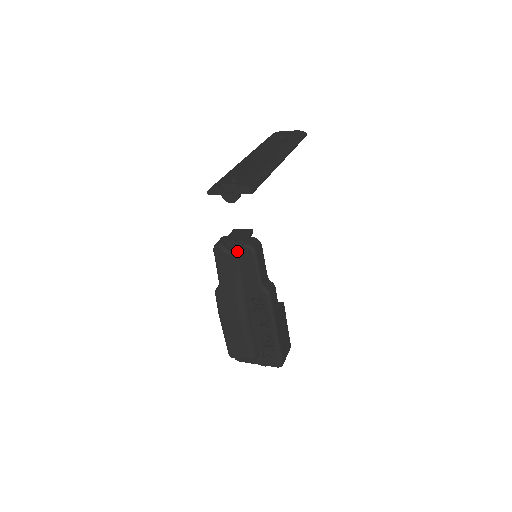
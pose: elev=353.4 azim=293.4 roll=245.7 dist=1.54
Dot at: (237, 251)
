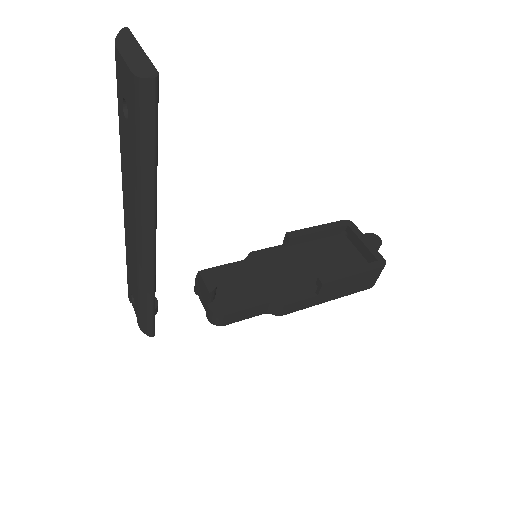
Dot at: occluded
